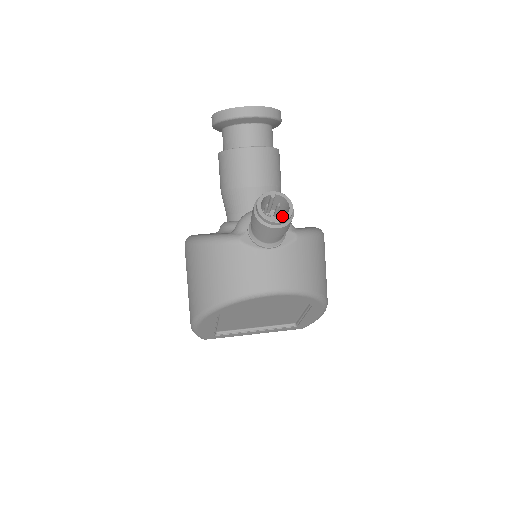
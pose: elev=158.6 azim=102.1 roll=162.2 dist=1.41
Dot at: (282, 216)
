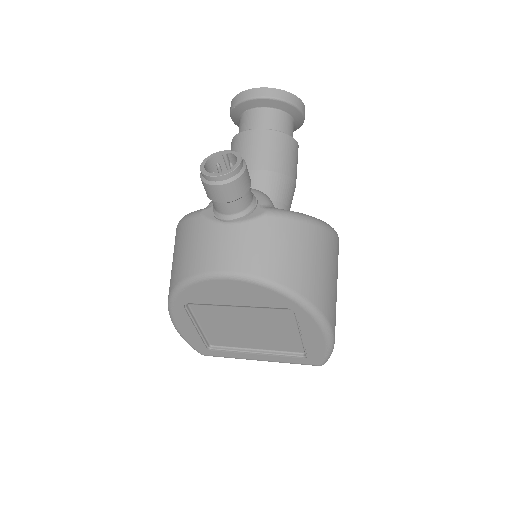
Dot at: occluded
